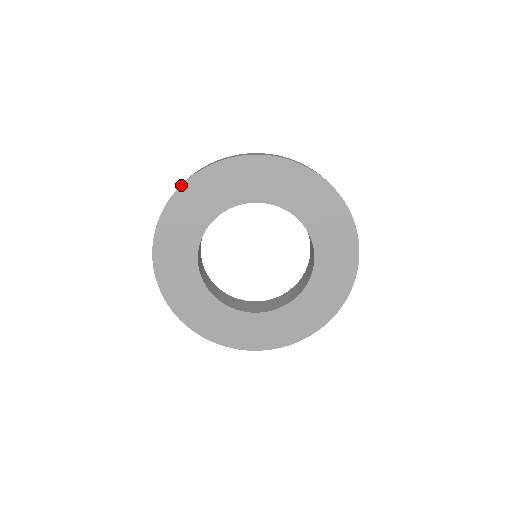
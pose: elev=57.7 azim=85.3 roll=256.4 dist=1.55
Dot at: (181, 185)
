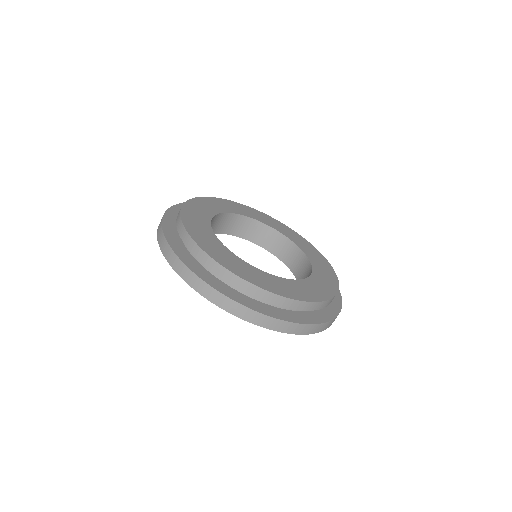
Dot at: occluded
